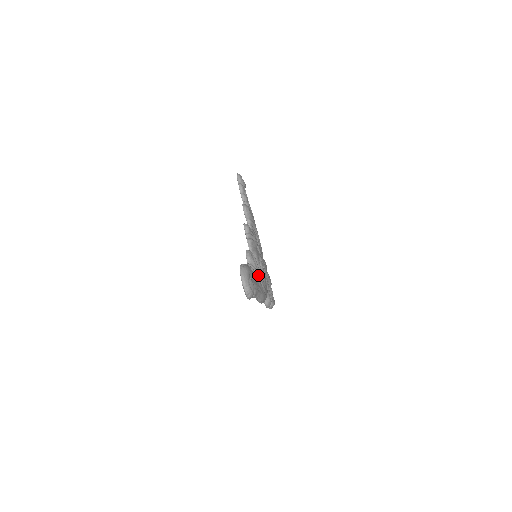
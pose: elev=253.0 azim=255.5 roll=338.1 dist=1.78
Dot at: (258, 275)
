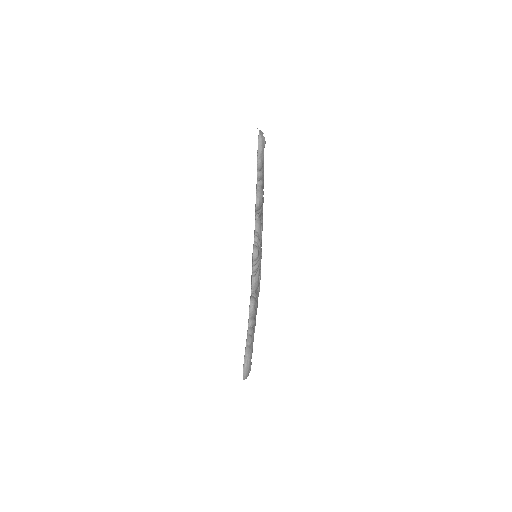
Dot at: occluded
